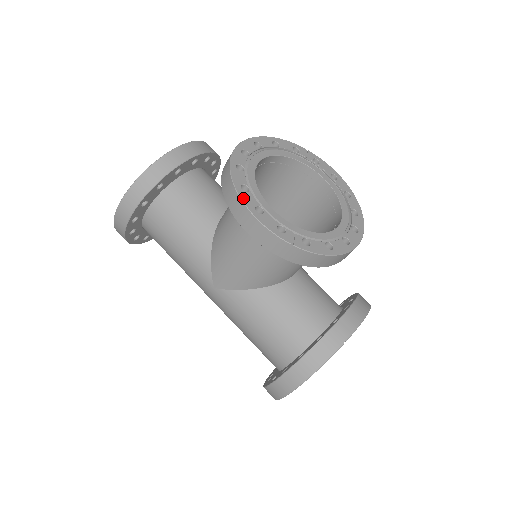
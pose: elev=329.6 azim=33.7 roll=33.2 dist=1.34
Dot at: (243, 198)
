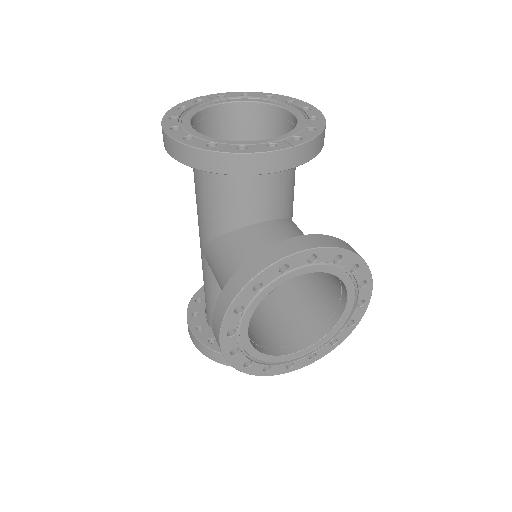
Dot at: (226, 320)
